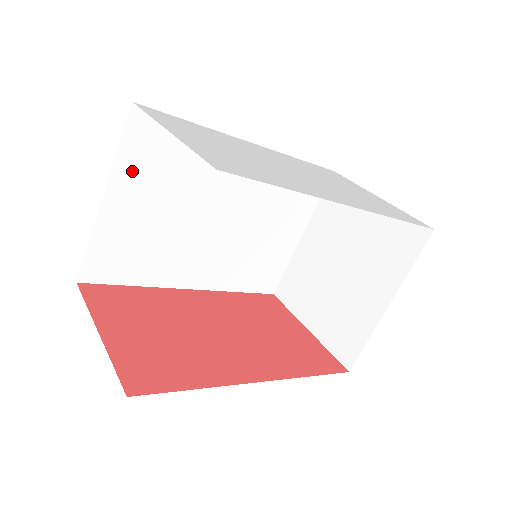
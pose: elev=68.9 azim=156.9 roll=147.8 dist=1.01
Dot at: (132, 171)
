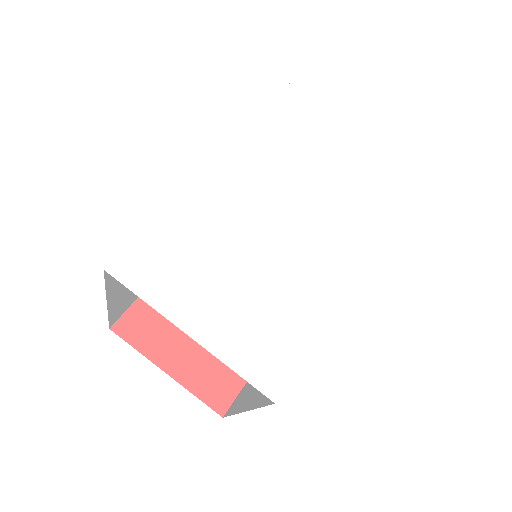
Dot at: occluded
